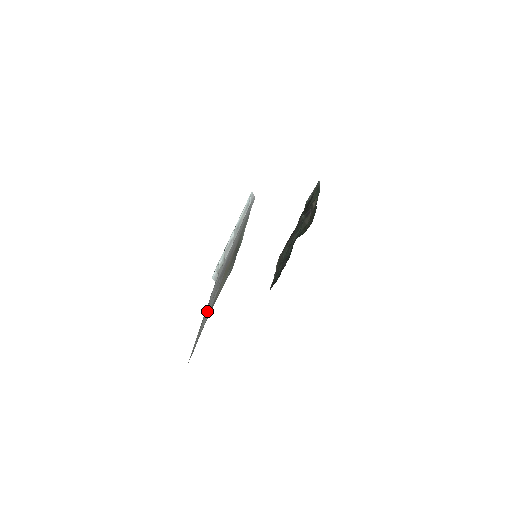
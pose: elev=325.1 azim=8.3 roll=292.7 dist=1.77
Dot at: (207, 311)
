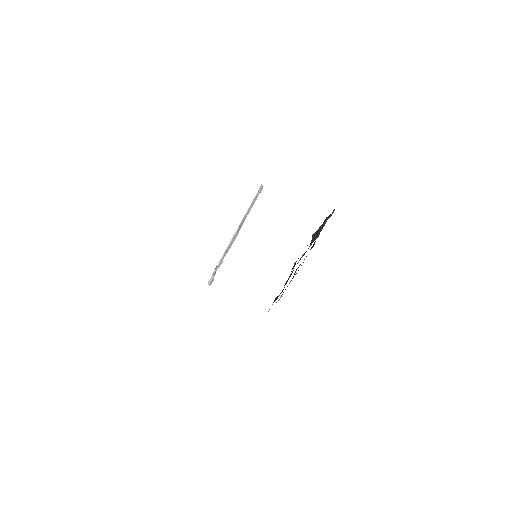
Dot at: occluded
